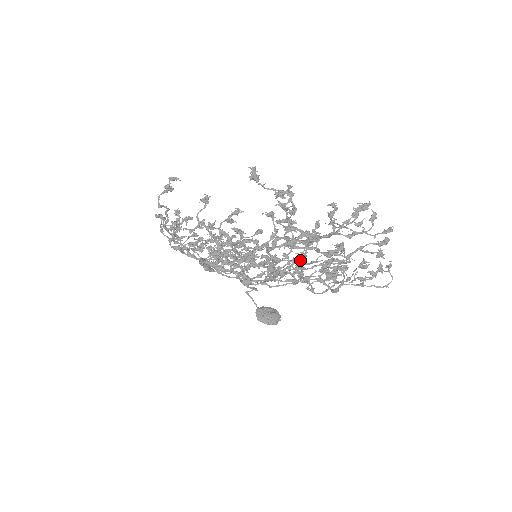
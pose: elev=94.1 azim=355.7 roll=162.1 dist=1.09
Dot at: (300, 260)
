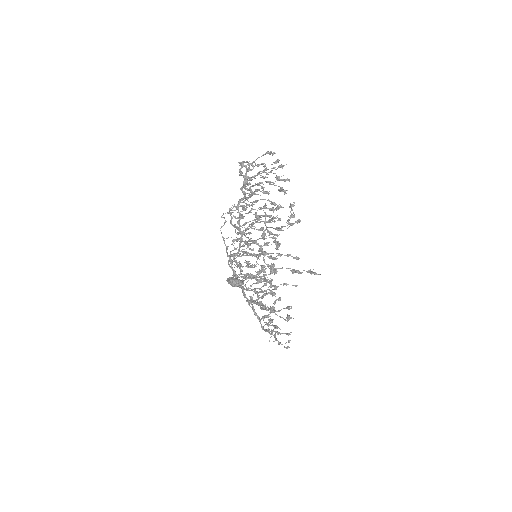
Dot at: (260, 229)
